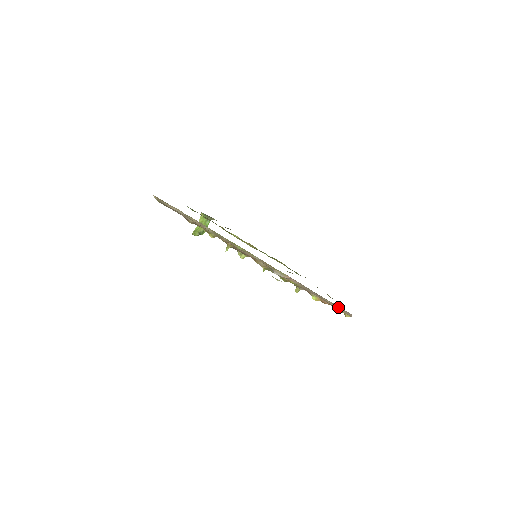
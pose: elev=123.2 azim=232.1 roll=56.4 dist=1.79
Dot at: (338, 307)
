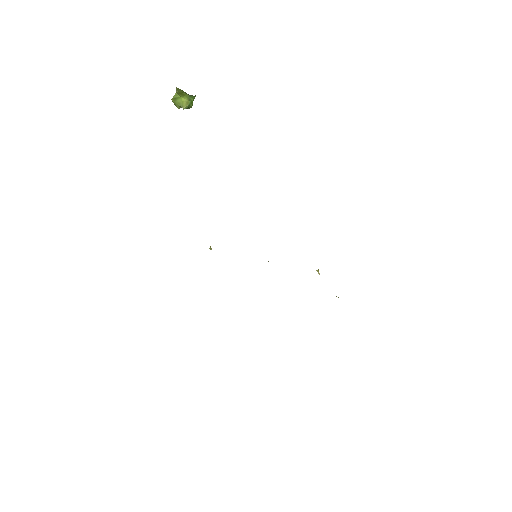
Dot at: occluded
